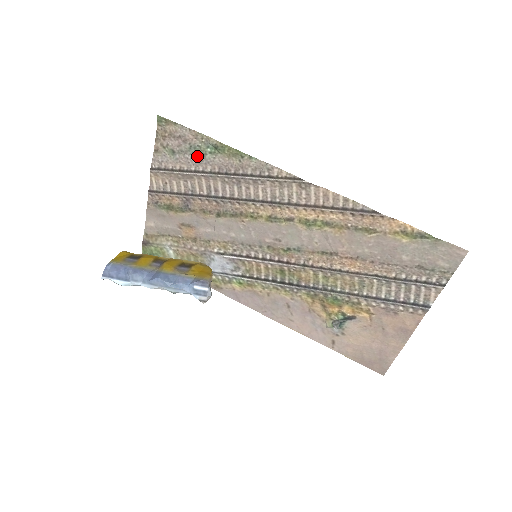
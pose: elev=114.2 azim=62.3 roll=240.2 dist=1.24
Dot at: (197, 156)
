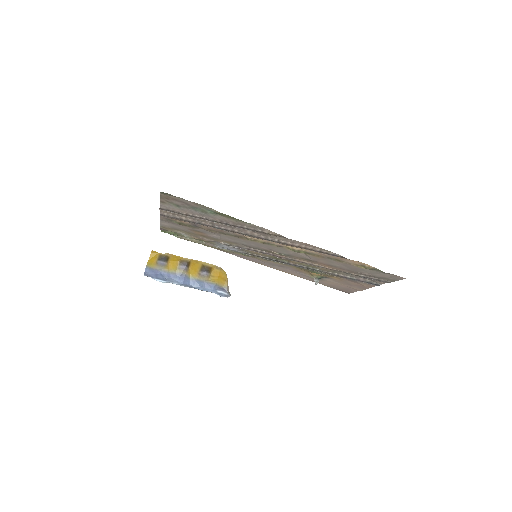
Dot at: (200, 212)
